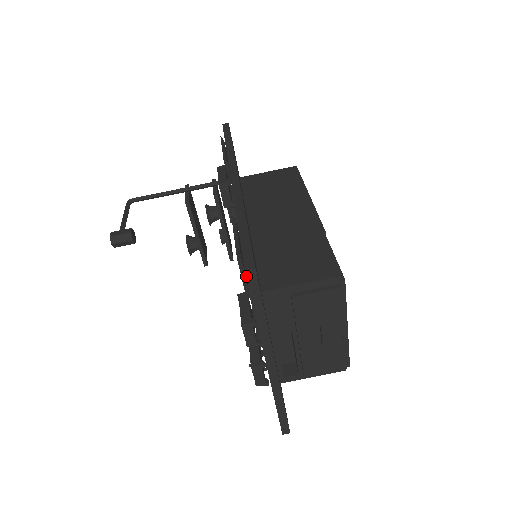
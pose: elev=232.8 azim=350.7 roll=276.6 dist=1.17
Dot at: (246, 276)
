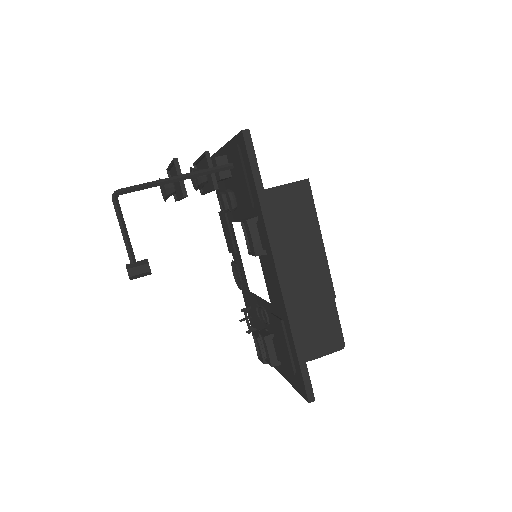
Dot at: (307, 401)
